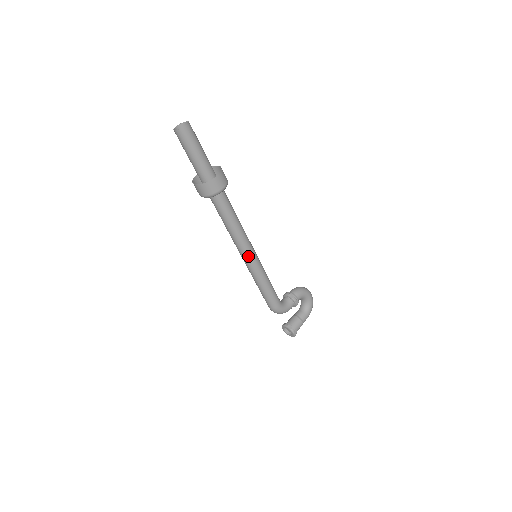
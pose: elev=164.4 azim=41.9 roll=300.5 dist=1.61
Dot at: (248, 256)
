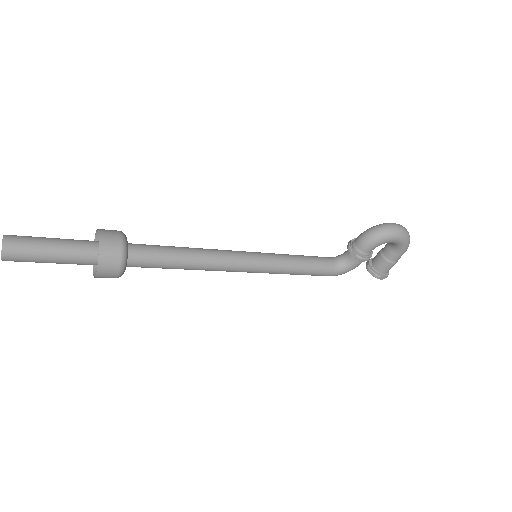
Dot at: occluded
